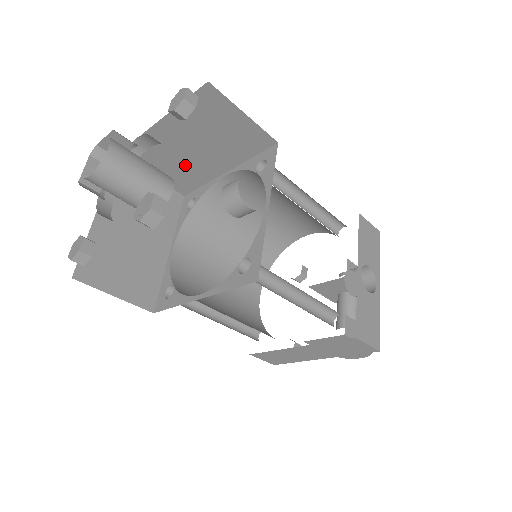
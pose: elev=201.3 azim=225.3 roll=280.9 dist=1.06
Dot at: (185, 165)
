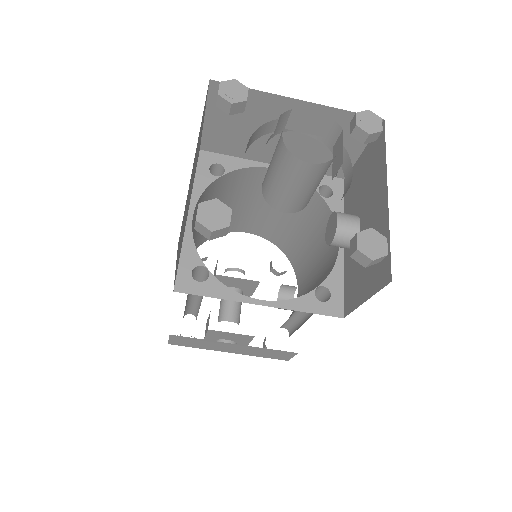
Dot at: occluded
